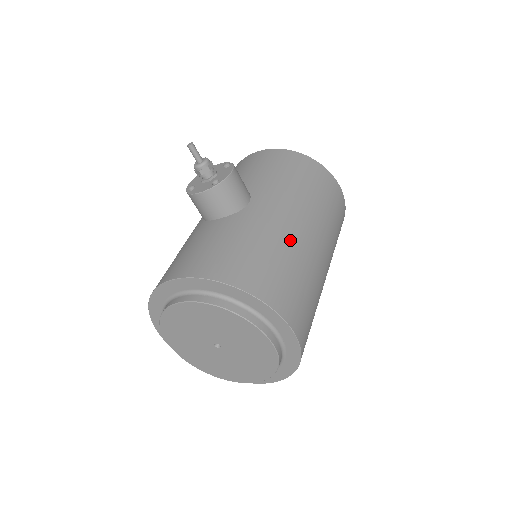
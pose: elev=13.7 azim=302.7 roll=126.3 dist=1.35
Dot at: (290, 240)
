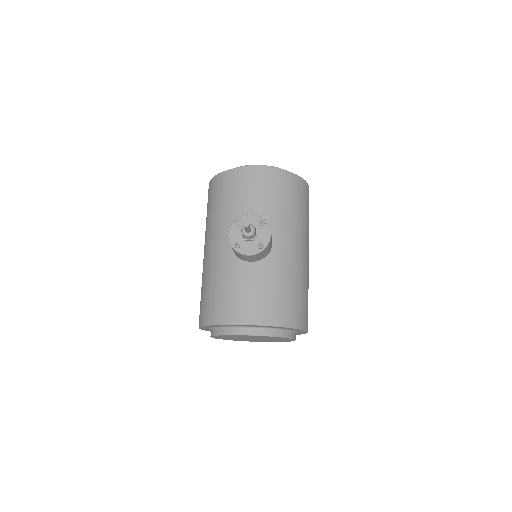
Dot at: (302, 270)
